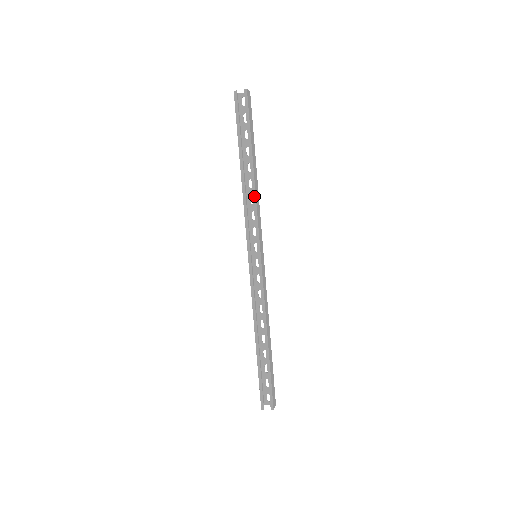
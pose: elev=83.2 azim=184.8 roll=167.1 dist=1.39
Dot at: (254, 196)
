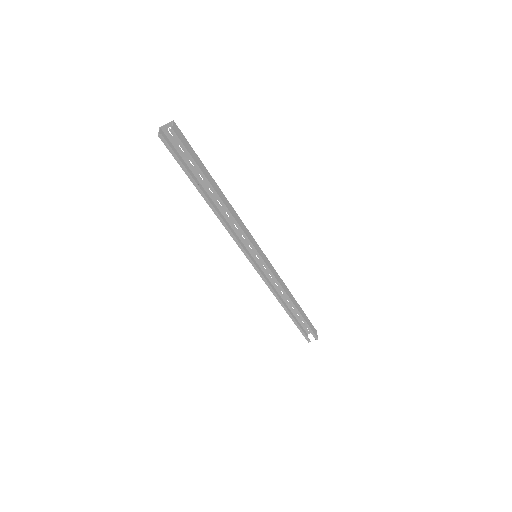
Dot at: (232, 219)
